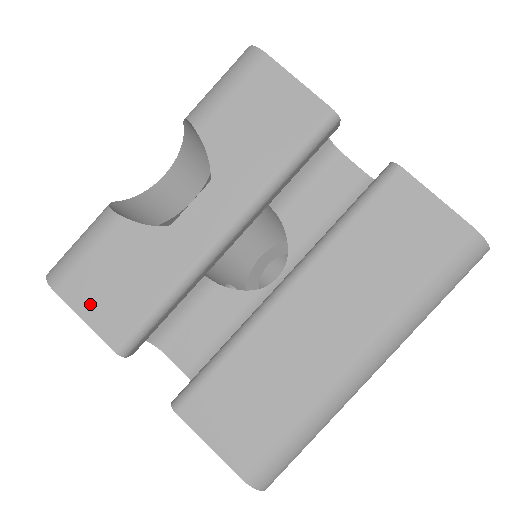
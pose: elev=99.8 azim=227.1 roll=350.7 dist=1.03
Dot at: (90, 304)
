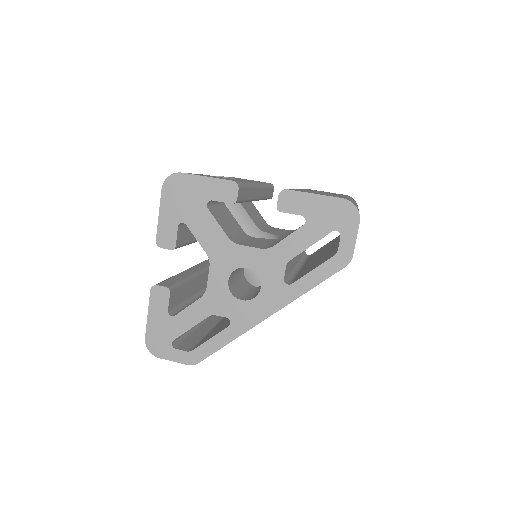
Dot at: occluded
